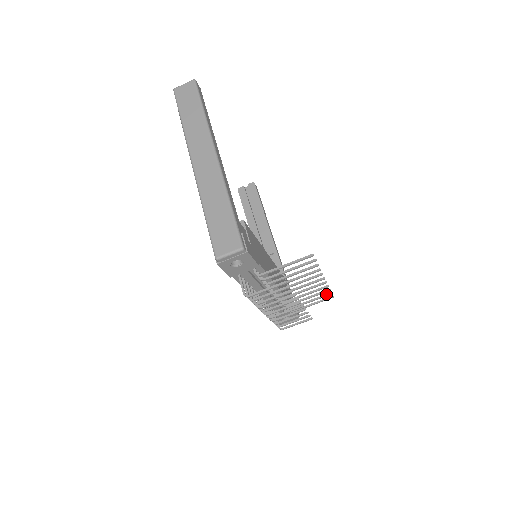
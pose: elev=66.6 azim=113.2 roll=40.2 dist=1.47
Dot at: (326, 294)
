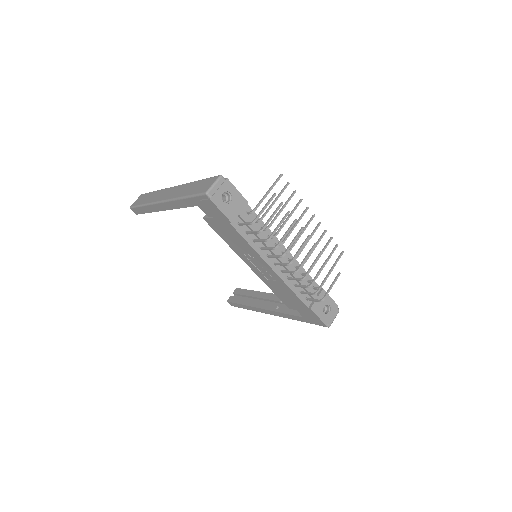
Dot at: (334, 248)
